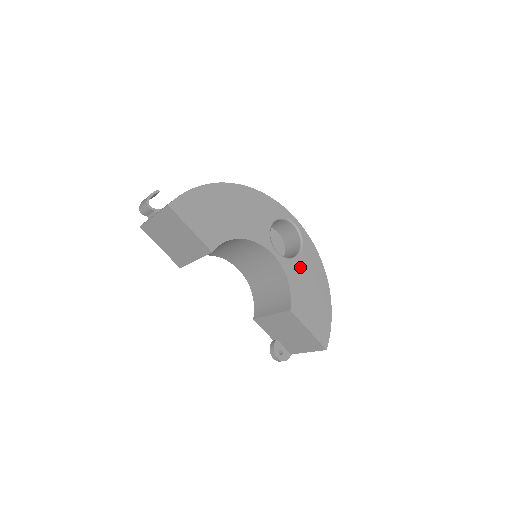
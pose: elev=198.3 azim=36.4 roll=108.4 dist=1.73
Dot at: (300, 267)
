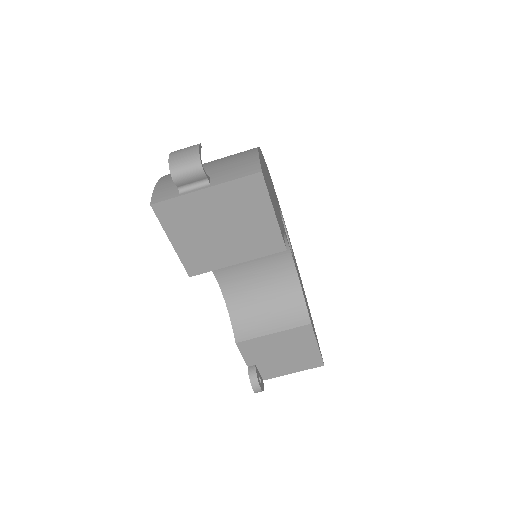
Dot at: occluded
